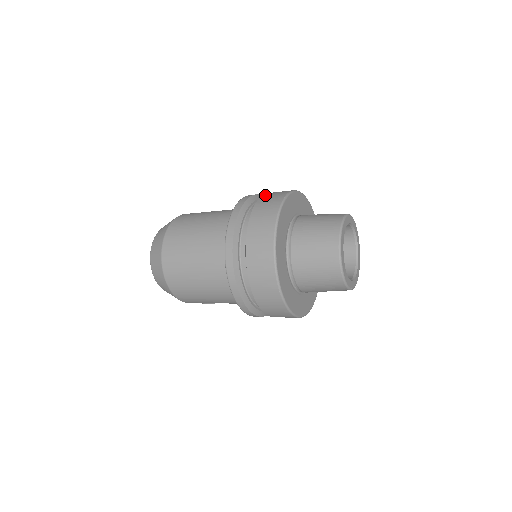
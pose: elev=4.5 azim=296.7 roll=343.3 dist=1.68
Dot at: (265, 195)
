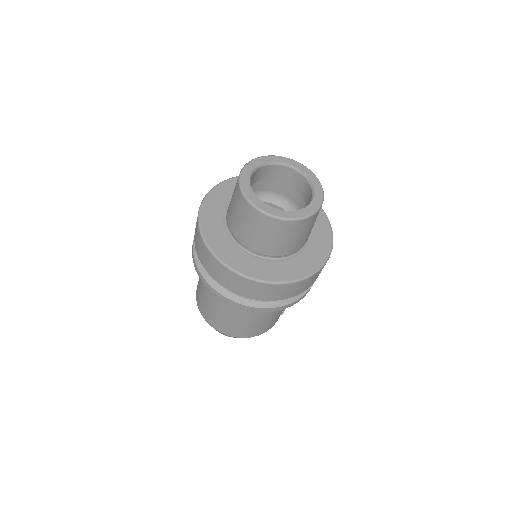
Dot at: occluded
